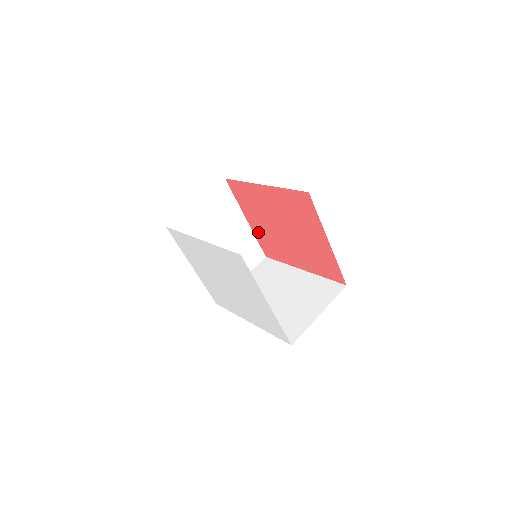
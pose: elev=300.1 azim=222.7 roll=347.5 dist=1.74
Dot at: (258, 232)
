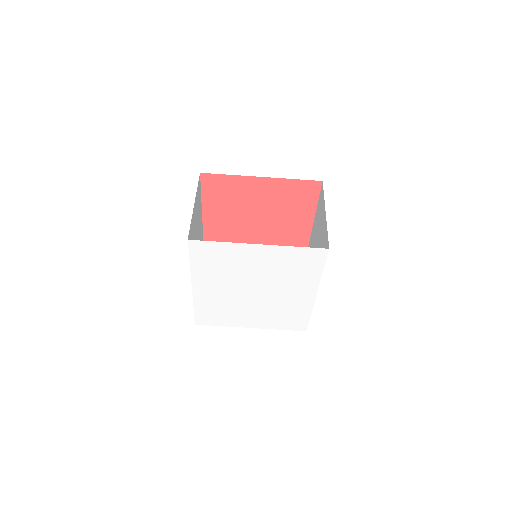
Dot at: occluded
